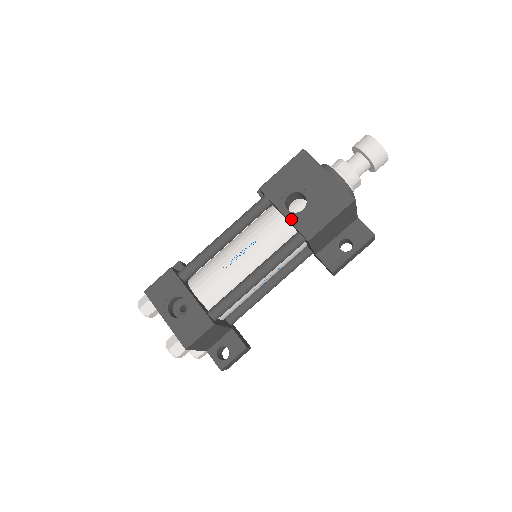
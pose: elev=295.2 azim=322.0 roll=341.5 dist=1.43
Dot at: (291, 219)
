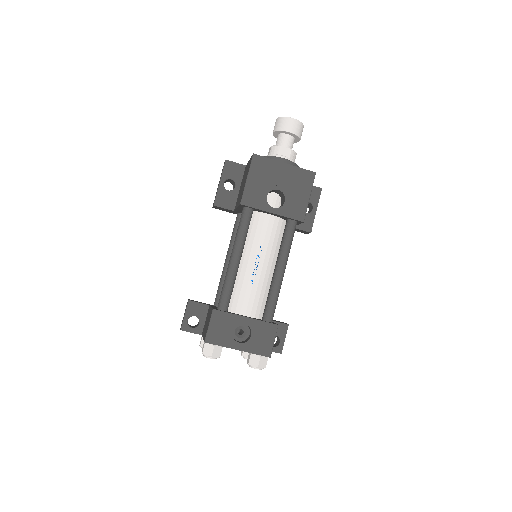
Dot at: (281, 213)
